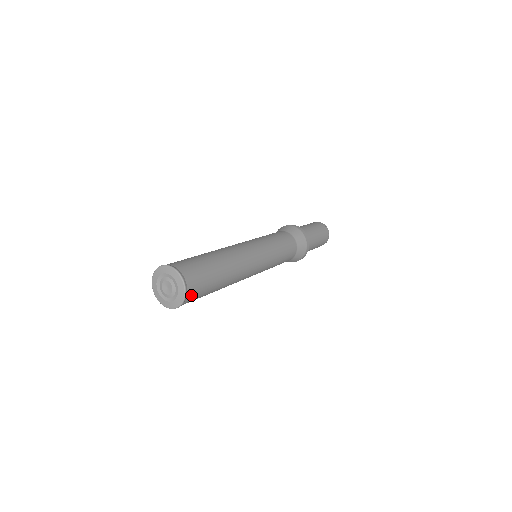
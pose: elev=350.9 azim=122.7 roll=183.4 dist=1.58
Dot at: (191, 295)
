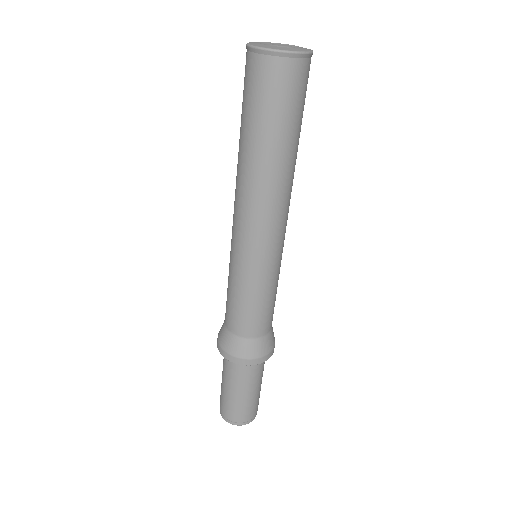
Dot at: (308, 70)
